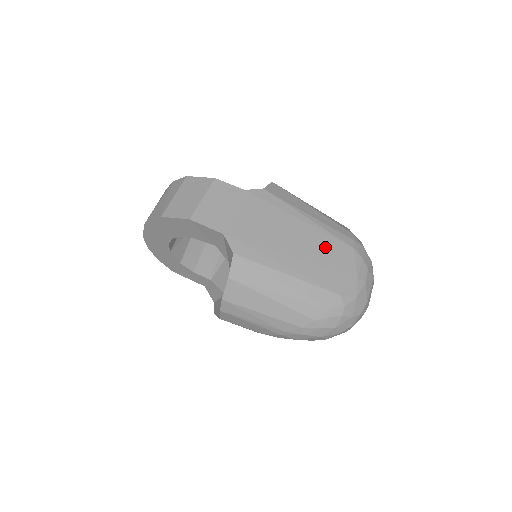
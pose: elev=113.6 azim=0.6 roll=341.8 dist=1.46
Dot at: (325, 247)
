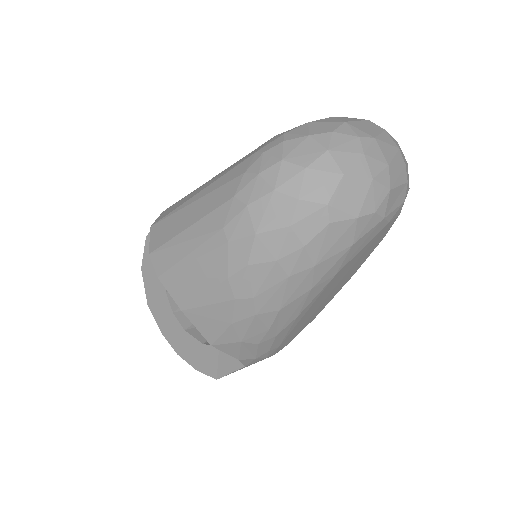
Dot at: occluded
